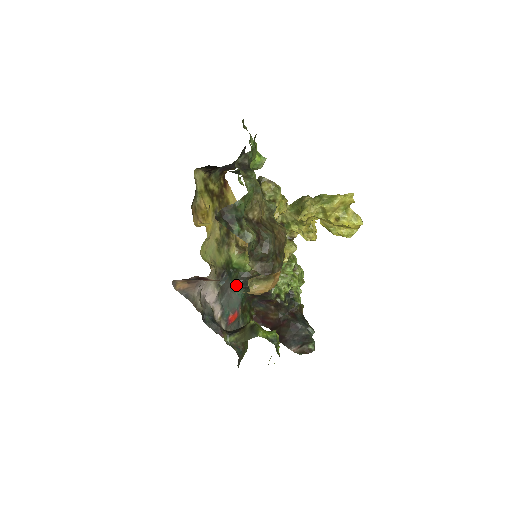
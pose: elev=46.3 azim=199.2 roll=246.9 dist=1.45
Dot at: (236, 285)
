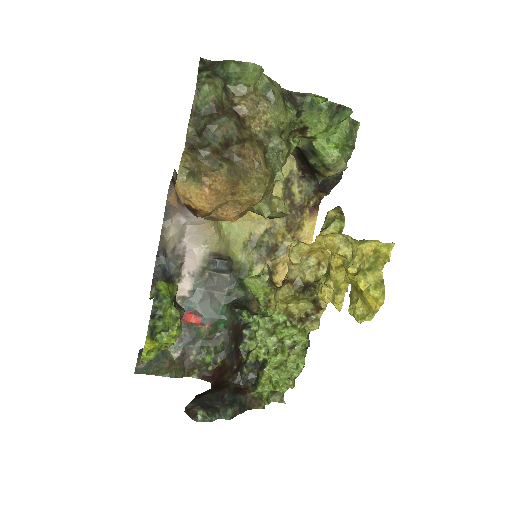
Dot at: (230, 302)
